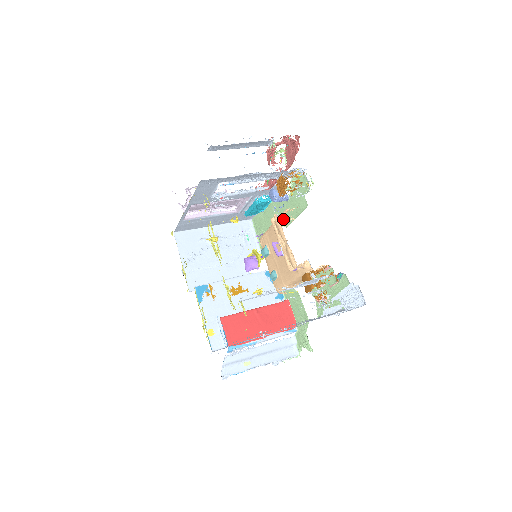
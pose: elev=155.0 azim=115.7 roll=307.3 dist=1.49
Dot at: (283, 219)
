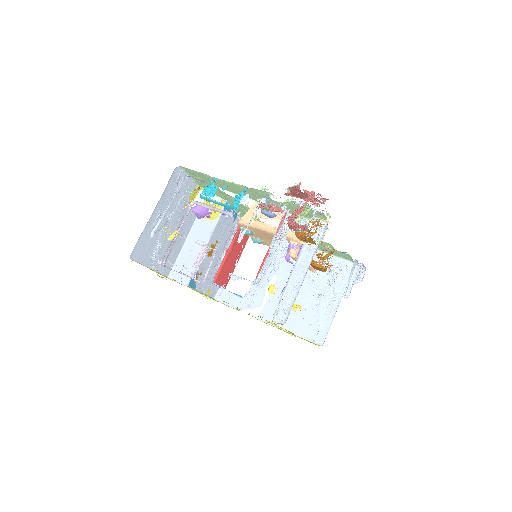
Dot at: (293, 240)
